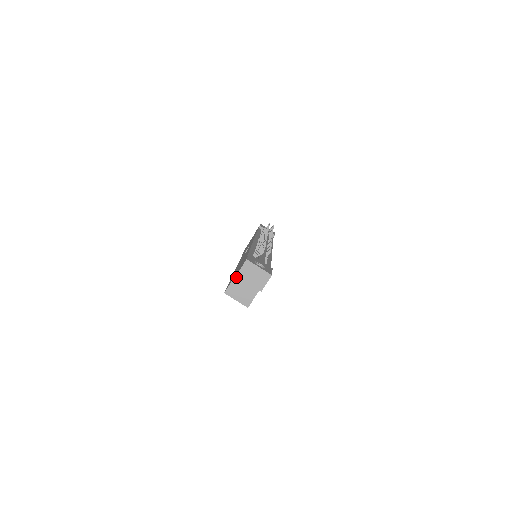
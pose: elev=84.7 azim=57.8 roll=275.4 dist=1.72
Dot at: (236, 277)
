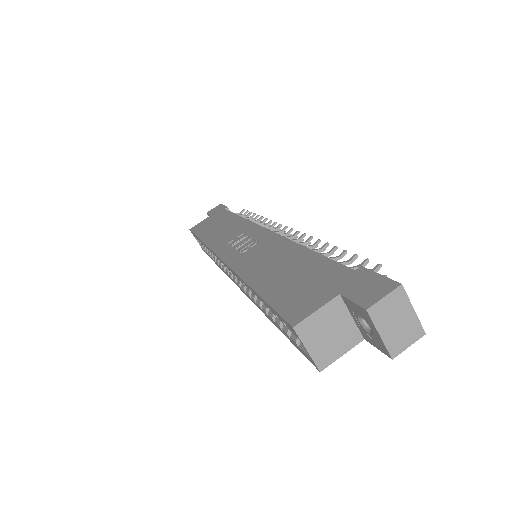
Dot at: (330, 304)
